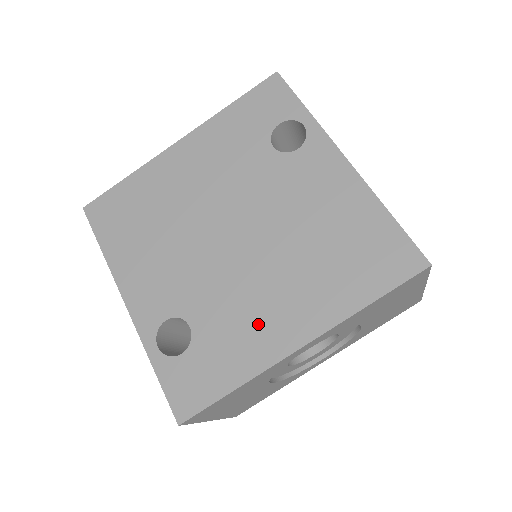
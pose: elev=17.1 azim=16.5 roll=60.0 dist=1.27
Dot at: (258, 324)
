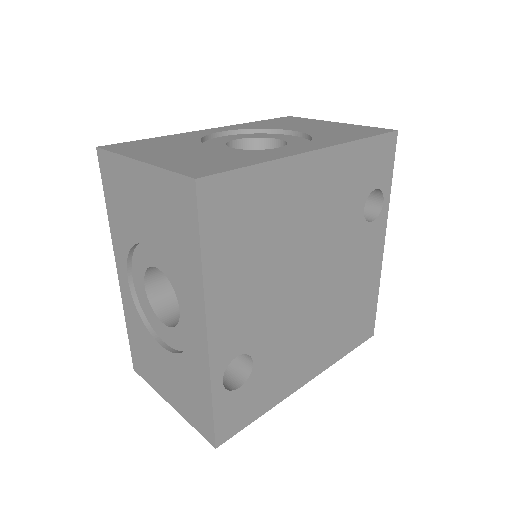
Dot at: (295, 365)
